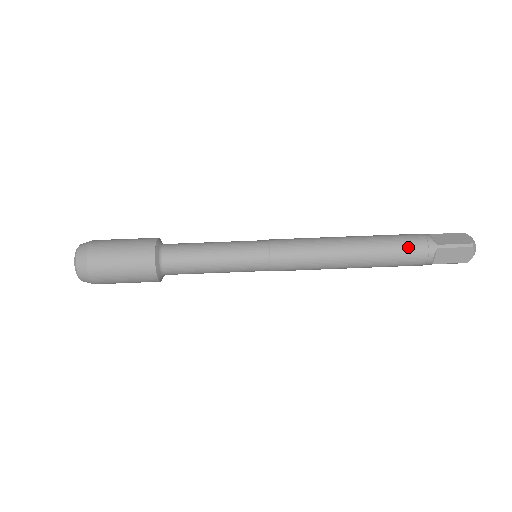
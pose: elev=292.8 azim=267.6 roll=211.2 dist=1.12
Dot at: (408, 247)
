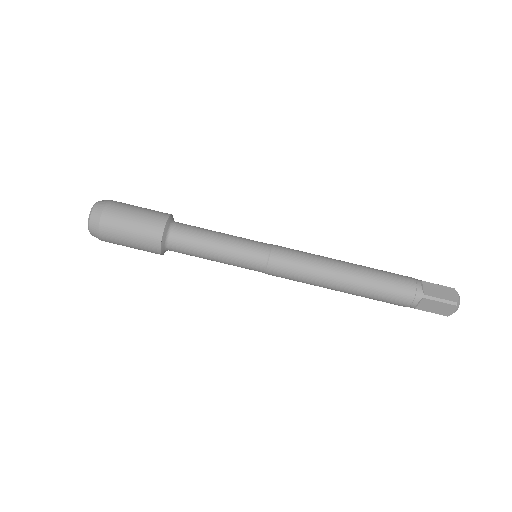
Dot at: (397, 289)
